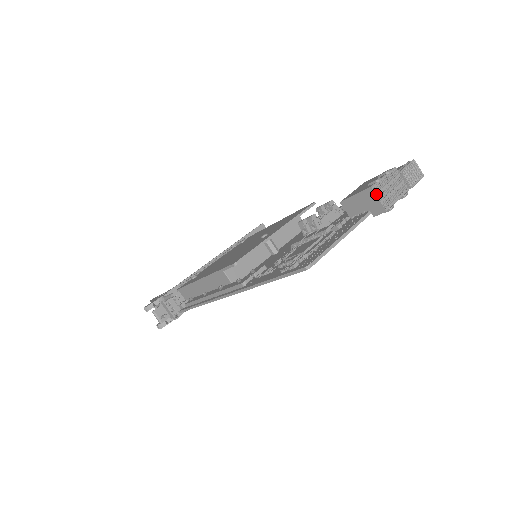
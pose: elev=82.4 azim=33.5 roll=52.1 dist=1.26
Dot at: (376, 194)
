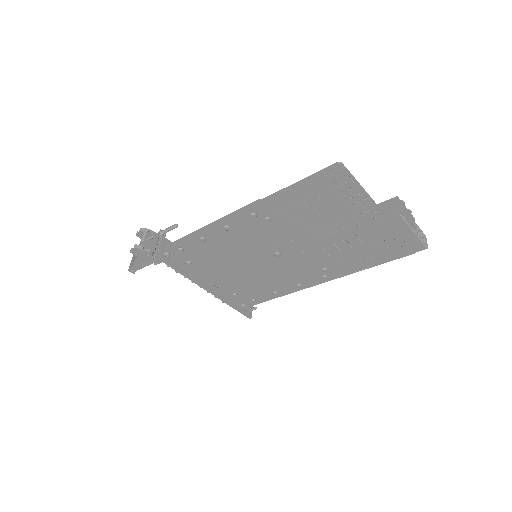
Dot at: (398, 201)
